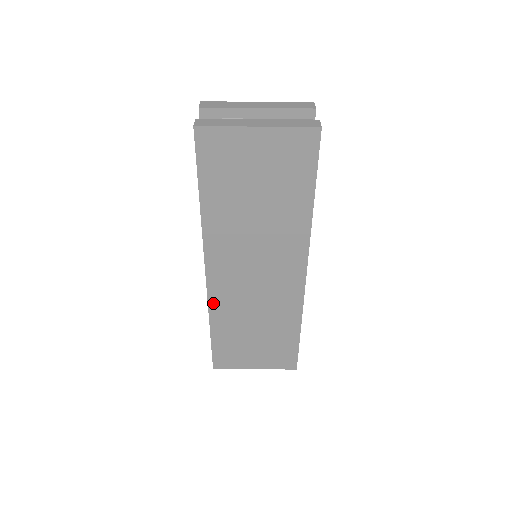
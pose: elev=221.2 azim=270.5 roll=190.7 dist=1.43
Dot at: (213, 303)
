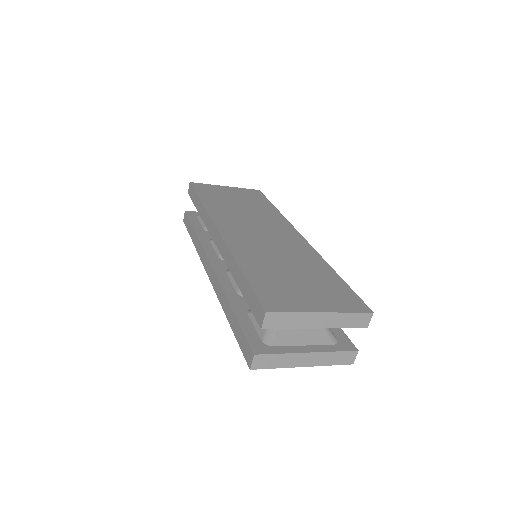
Dot at: occluded
